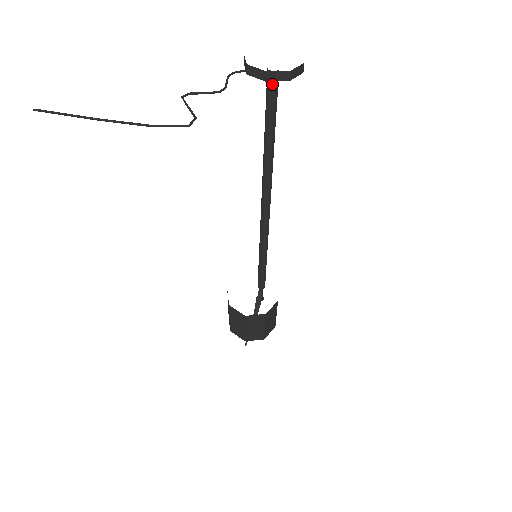
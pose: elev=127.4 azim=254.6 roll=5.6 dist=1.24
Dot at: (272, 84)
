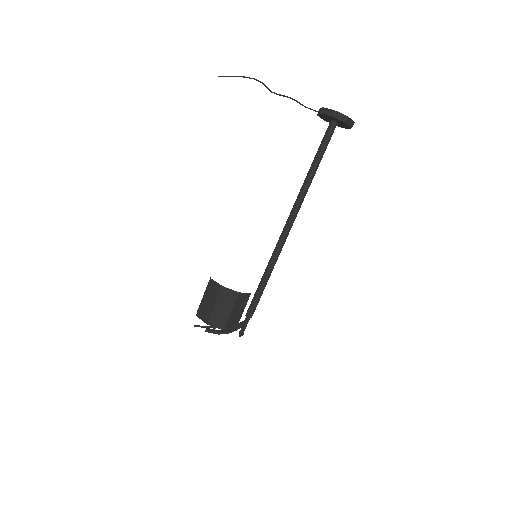
Dot at: (328, 128)
